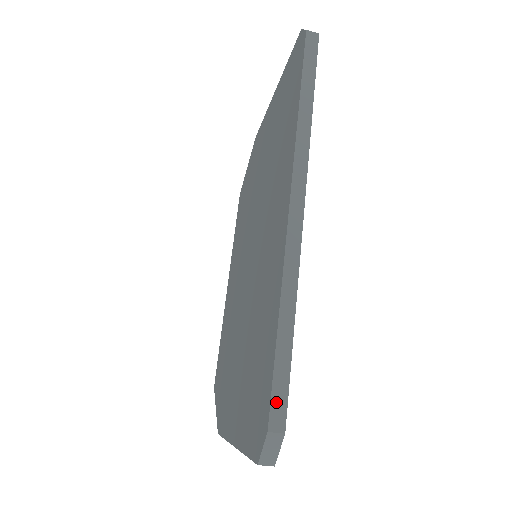
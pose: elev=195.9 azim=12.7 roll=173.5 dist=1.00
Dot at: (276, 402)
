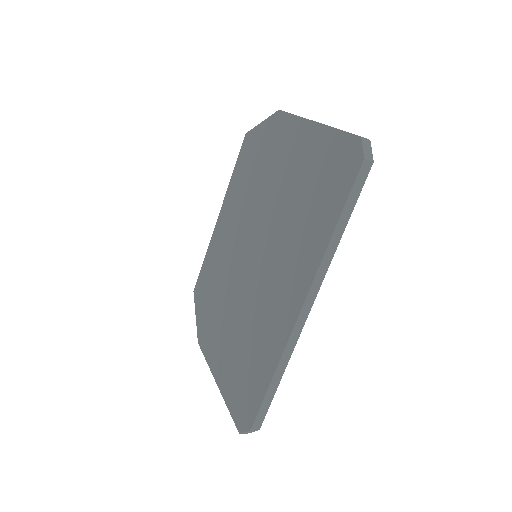
Dot at: (259, 417)
